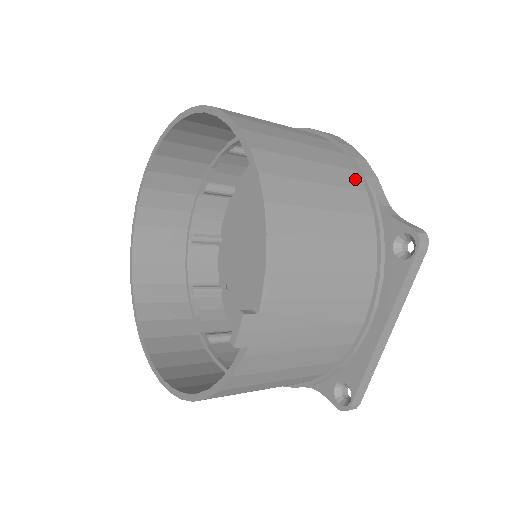
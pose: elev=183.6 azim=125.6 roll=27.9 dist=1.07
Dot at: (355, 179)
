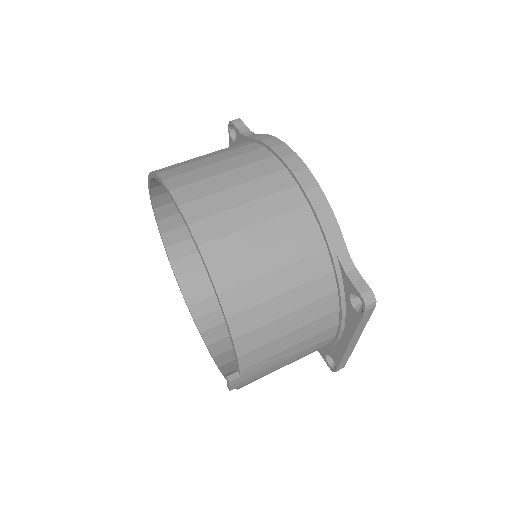
Dot at: (315, 240)
